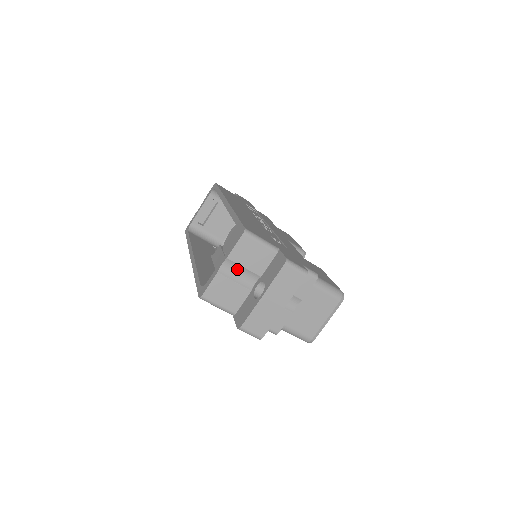
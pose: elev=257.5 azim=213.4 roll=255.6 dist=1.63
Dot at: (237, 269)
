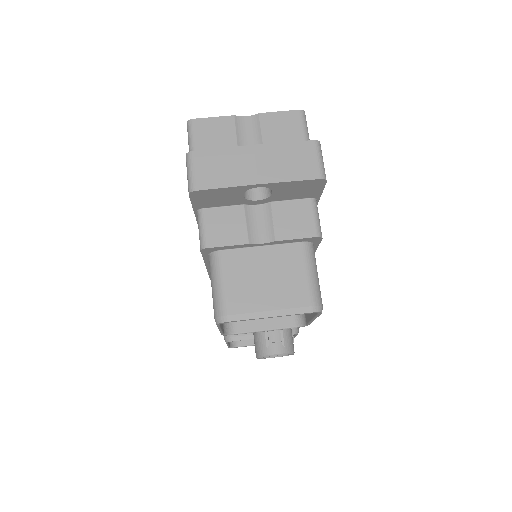
Dot at: (254, 136)
